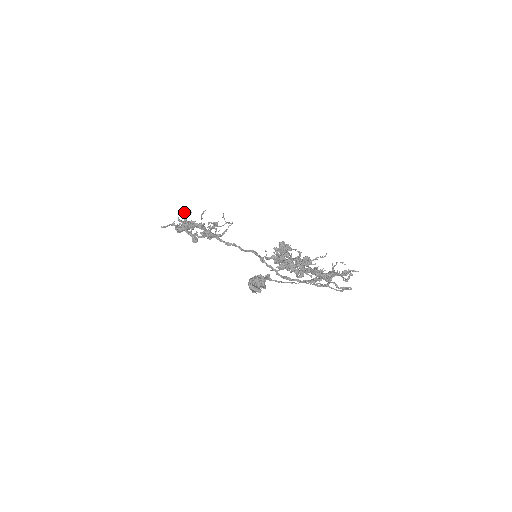
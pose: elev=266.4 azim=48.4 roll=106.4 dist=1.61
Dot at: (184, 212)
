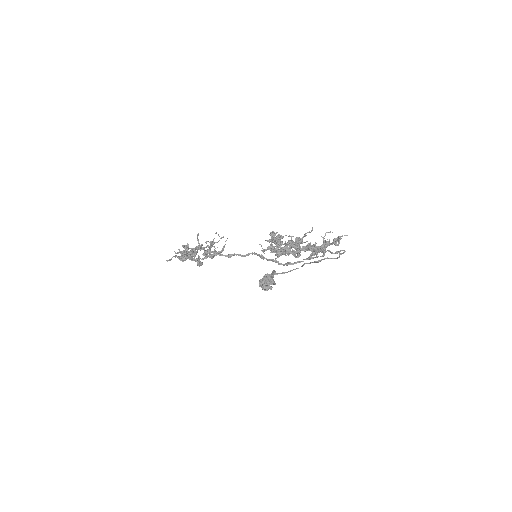
Dot at: (183, 245)
